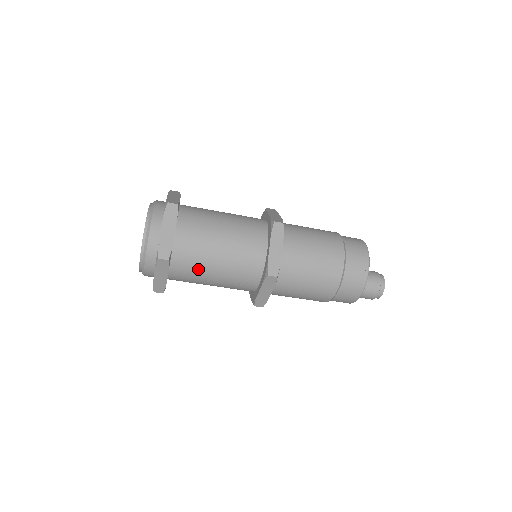
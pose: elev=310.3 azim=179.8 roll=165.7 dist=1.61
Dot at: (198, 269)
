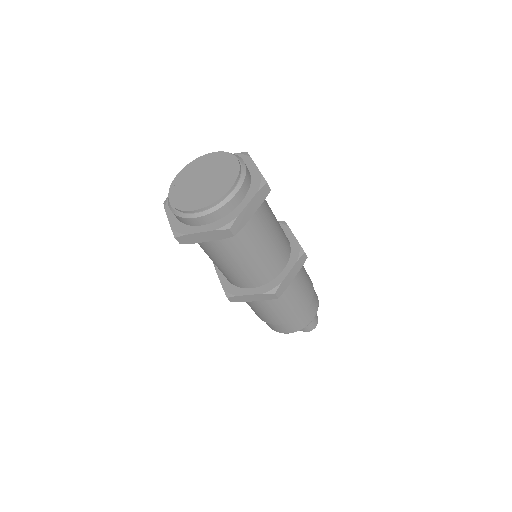
Dot at: (264, 223)
